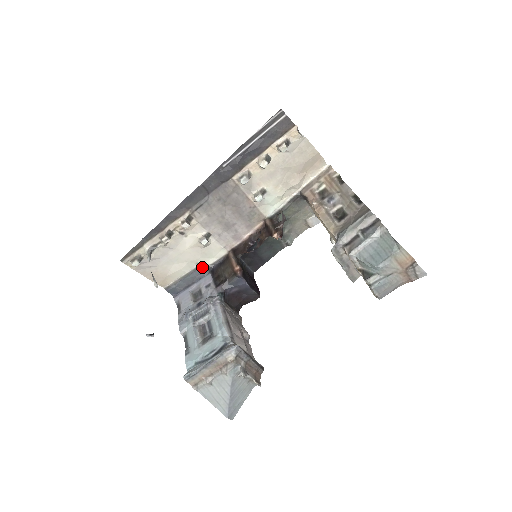
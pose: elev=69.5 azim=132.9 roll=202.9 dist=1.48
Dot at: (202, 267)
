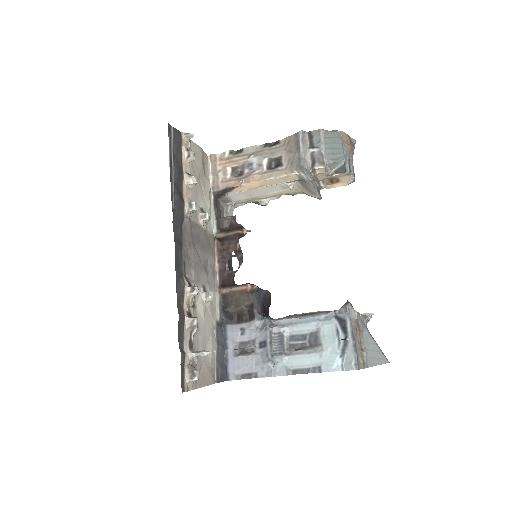
Dot at: (218, 328)
